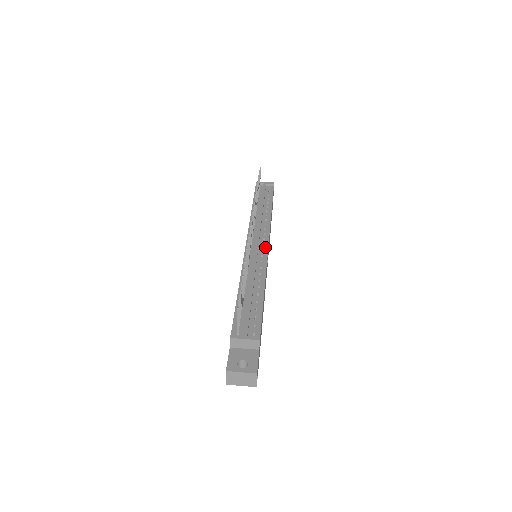
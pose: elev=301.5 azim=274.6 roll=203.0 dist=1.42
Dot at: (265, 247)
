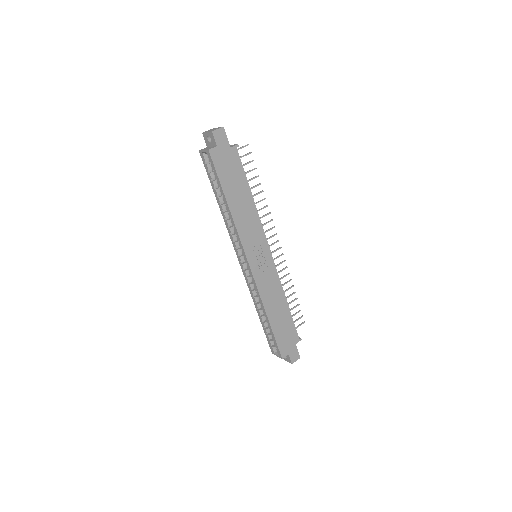
Dot at: (269, 248)
